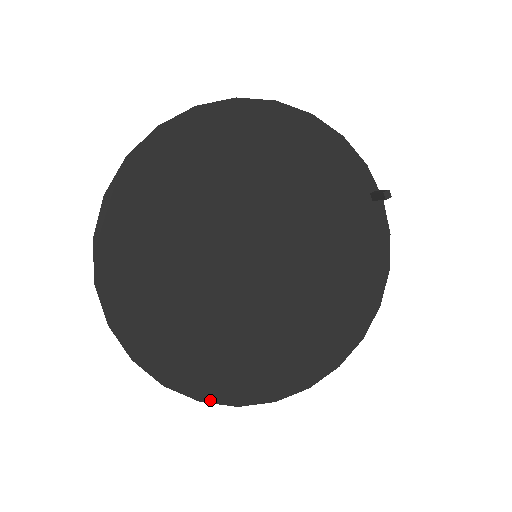
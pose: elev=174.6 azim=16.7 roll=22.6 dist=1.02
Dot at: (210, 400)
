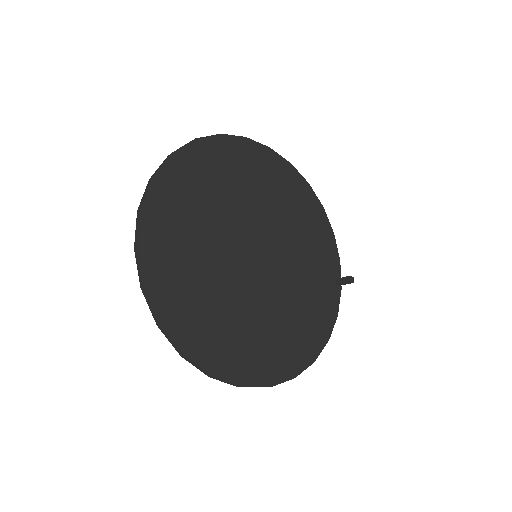
Dot at: (169, 330)
